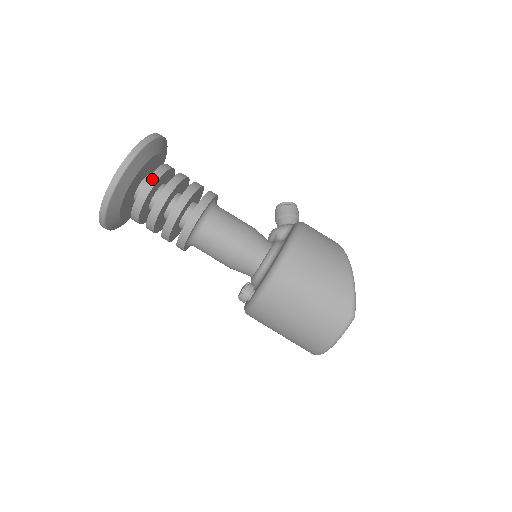
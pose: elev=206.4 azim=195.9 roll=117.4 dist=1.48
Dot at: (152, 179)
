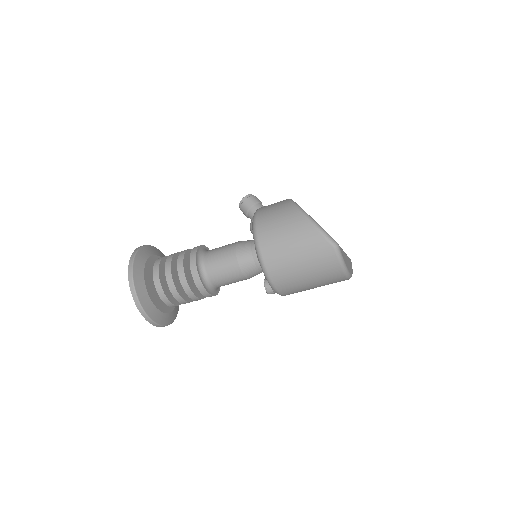
Dot at: (156, 282)
